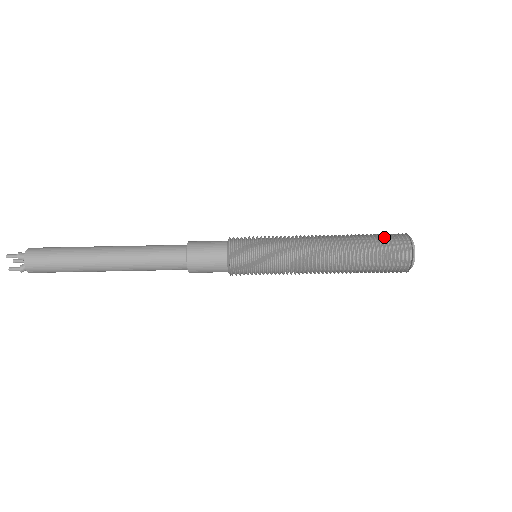
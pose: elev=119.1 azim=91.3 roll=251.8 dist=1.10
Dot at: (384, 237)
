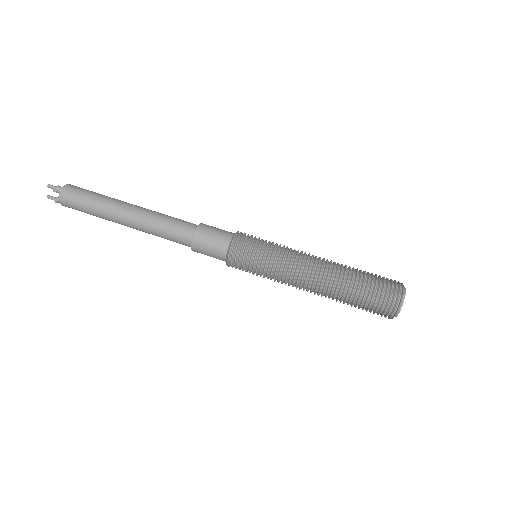
Dot at: (379, 280)
